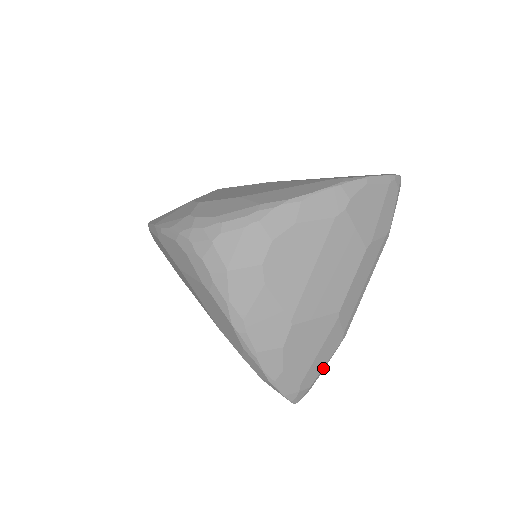
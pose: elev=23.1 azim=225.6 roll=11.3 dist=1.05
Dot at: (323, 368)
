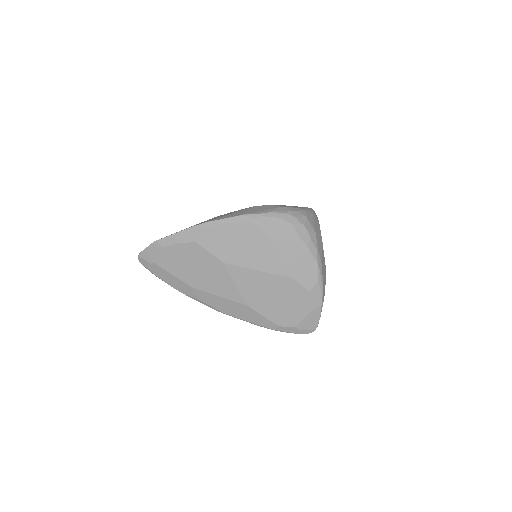
Dot at: occluded
